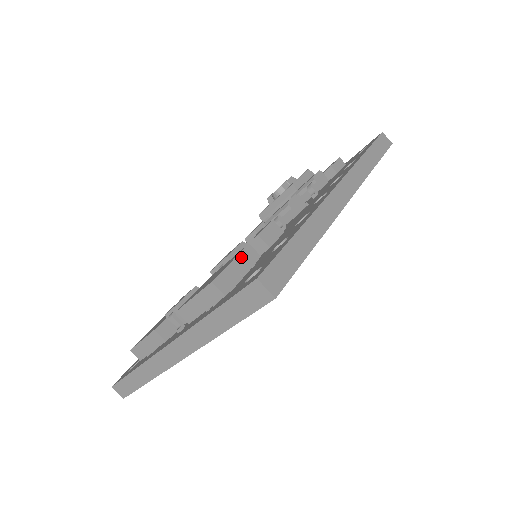
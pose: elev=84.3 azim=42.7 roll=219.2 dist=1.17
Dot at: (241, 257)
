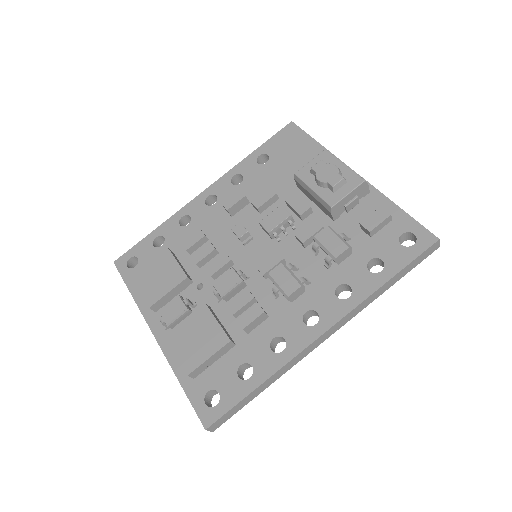
Dot at: (219, 352)
